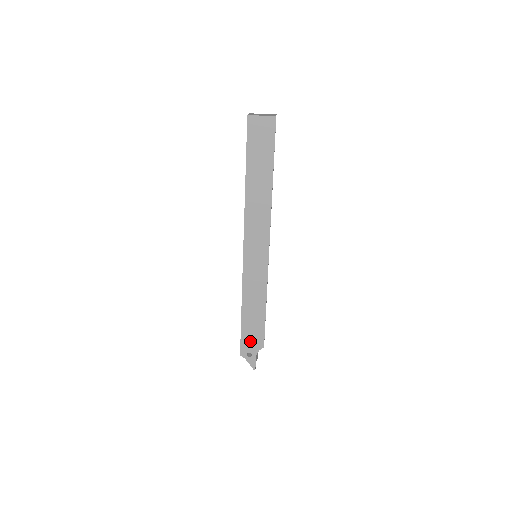
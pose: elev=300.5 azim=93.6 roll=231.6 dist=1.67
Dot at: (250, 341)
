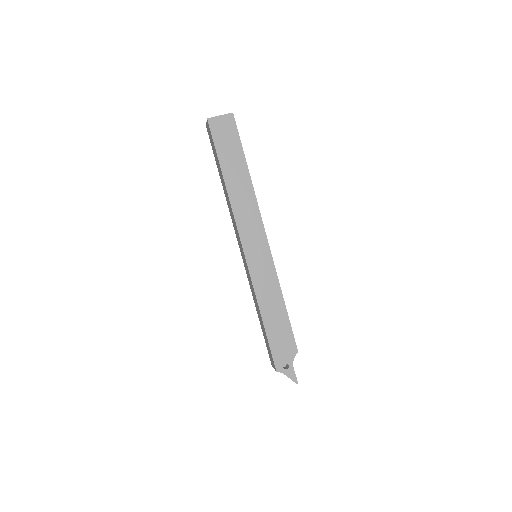
Dot at: (281, 349)
